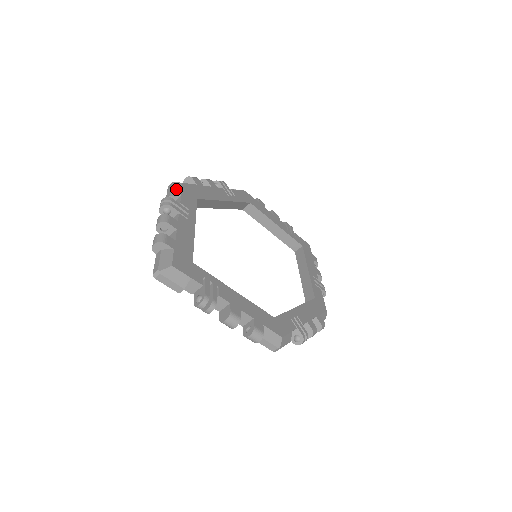
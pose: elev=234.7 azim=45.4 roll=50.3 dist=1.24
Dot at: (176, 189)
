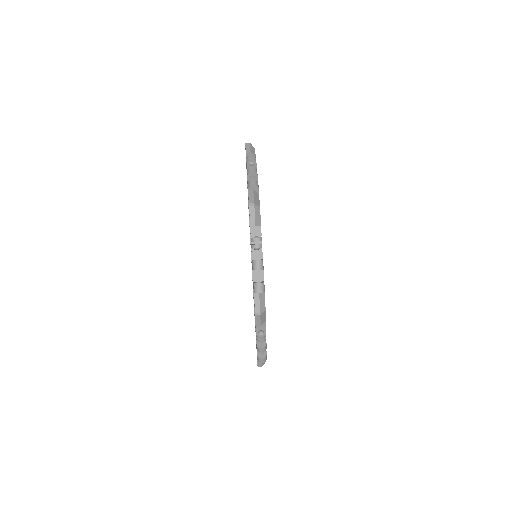
Dot at: occluded
